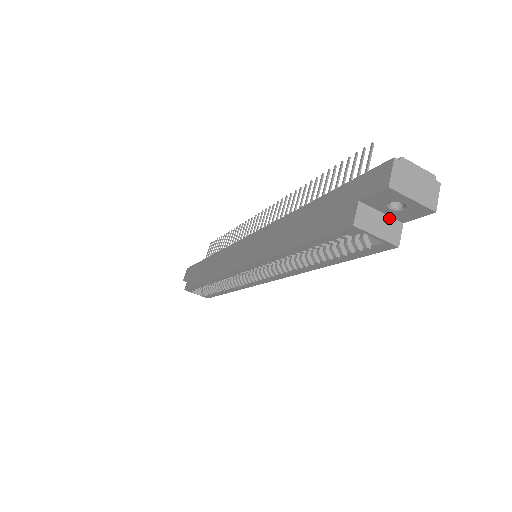
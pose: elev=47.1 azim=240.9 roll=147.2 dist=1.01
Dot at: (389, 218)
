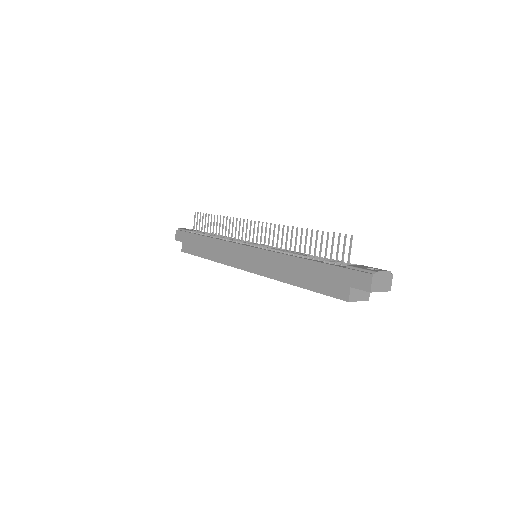
Dot at: occluded
